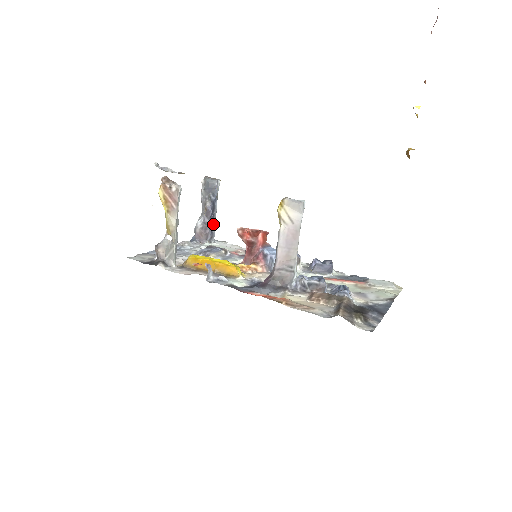
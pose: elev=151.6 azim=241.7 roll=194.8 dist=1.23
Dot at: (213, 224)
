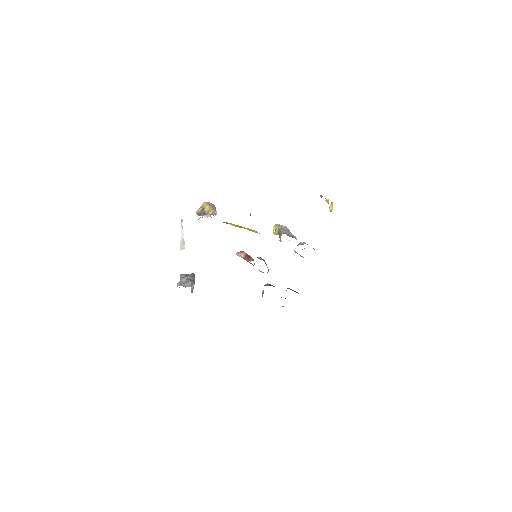
Dot at: occluded
